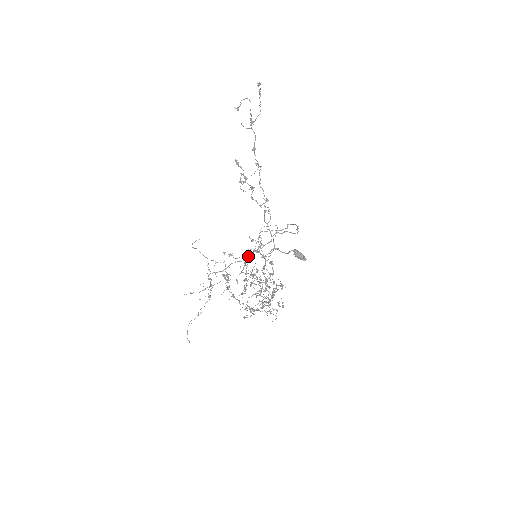
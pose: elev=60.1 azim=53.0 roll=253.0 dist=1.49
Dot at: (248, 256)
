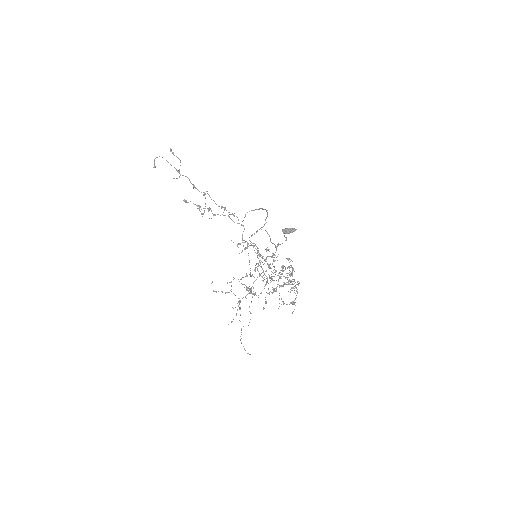
Dot at: occluded
